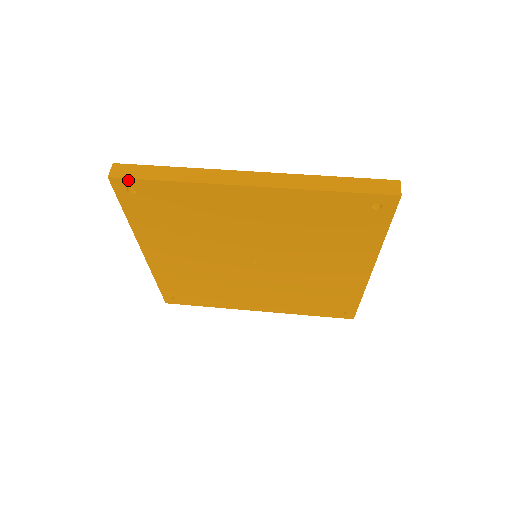
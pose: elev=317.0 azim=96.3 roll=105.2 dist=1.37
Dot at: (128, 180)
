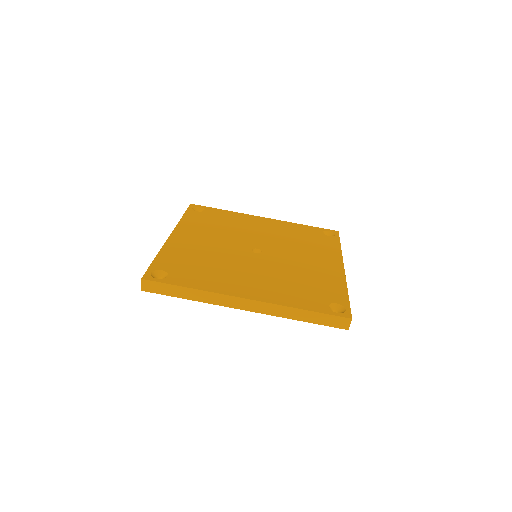
Dot at: (156, 292)
